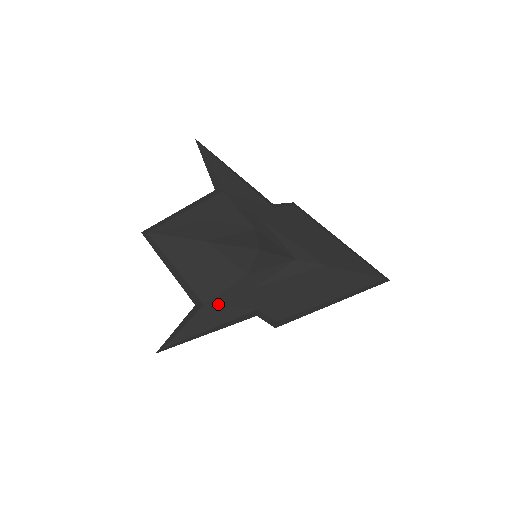
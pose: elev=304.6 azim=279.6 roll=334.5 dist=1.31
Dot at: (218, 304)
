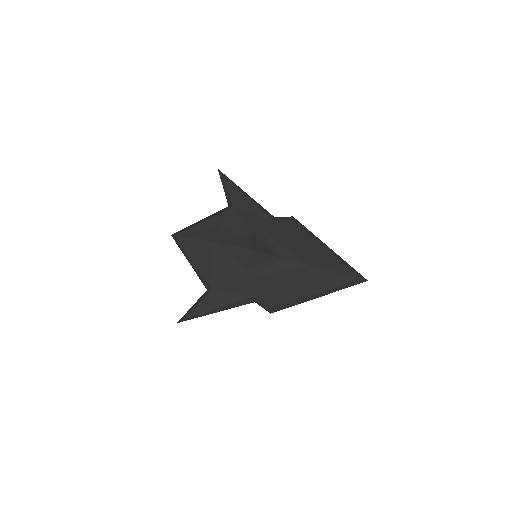
Dot at: (223, 290)
